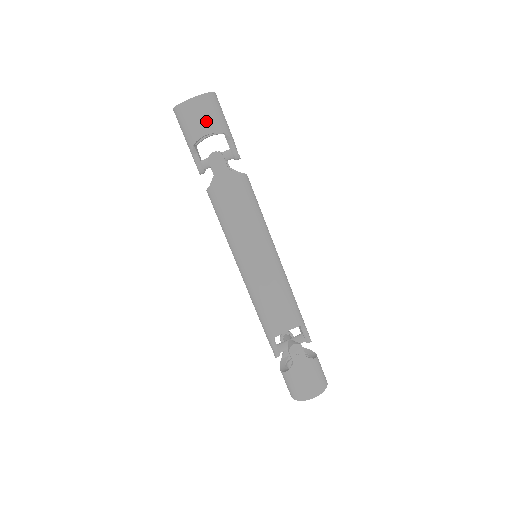
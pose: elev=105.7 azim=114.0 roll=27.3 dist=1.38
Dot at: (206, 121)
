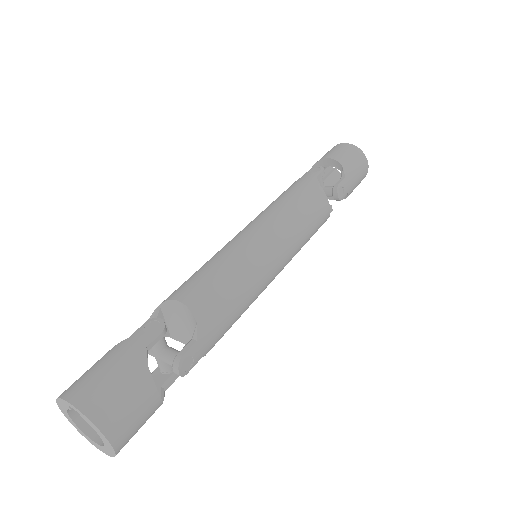
Dot at: (338, 153)
